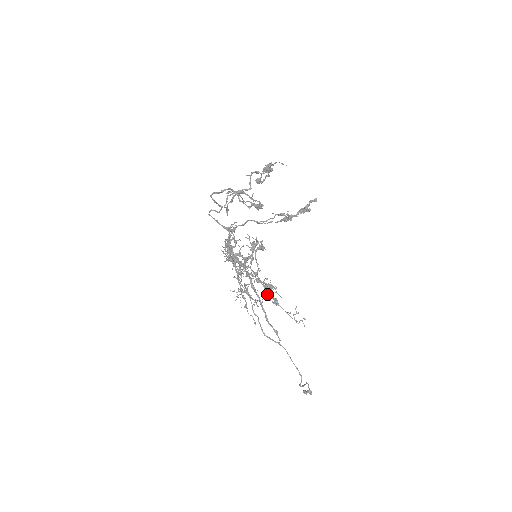
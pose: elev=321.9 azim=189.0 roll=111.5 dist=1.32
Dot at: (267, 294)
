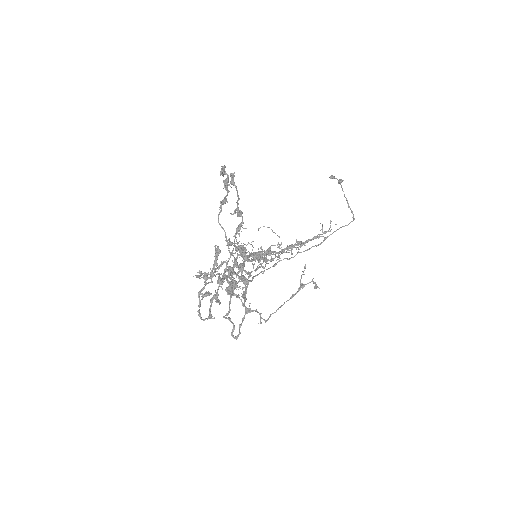
Dot at: (290, 248)
